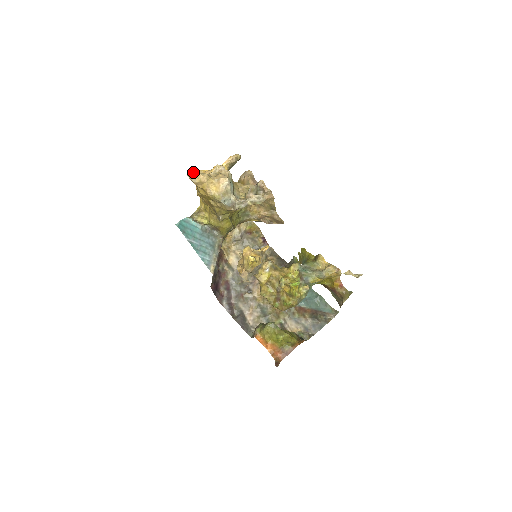
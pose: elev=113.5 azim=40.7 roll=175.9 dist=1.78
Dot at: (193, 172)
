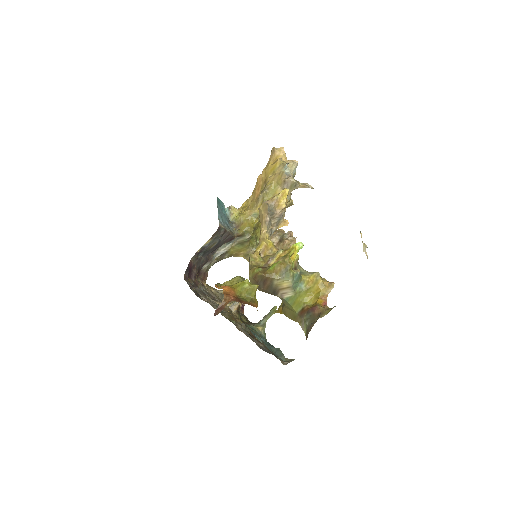
Dot at: occluded
